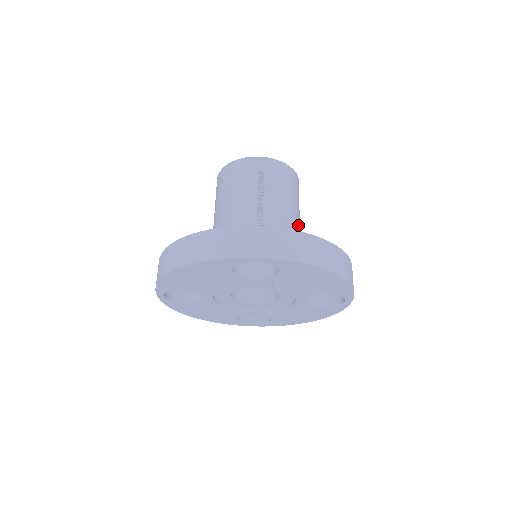
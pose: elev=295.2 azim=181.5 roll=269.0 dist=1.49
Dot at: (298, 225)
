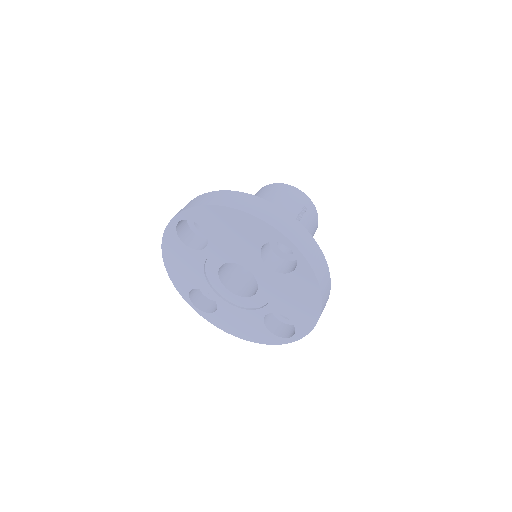
Dot at: occluded
